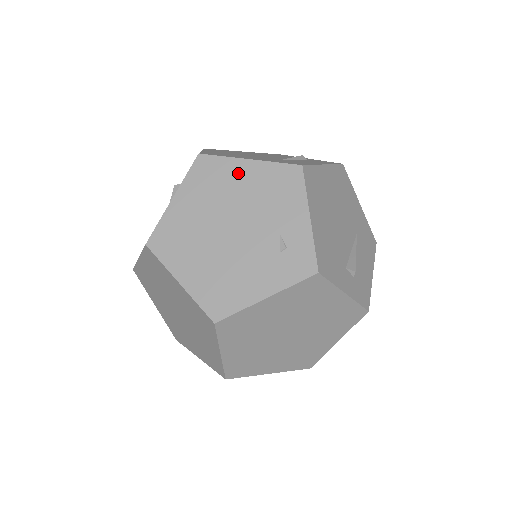
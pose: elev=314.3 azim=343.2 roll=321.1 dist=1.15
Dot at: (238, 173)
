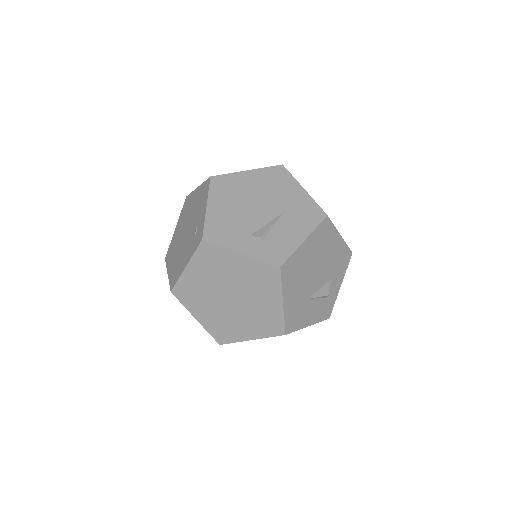
Dot at: (193, 198)
